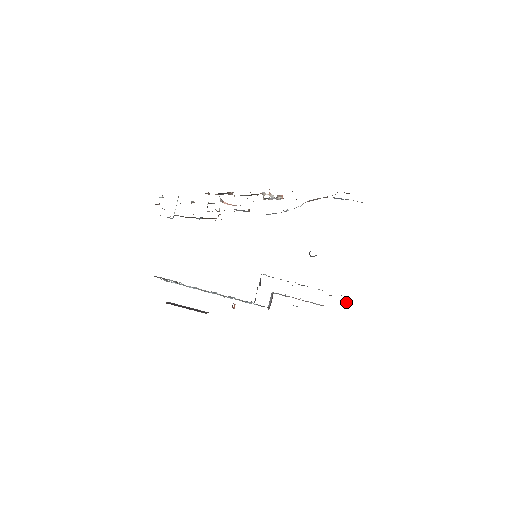
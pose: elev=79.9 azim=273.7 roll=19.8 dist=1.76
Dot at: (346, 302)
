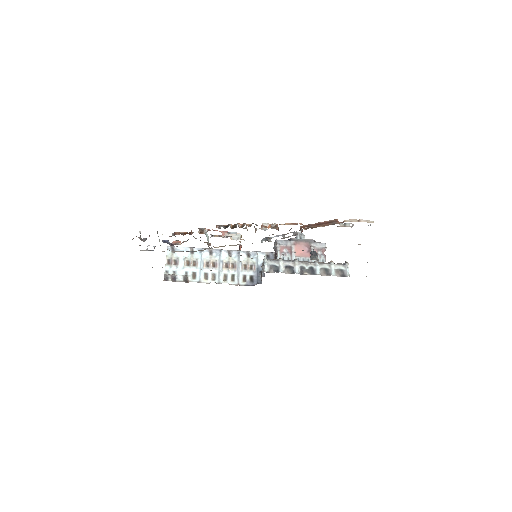
Dot at: occluded
